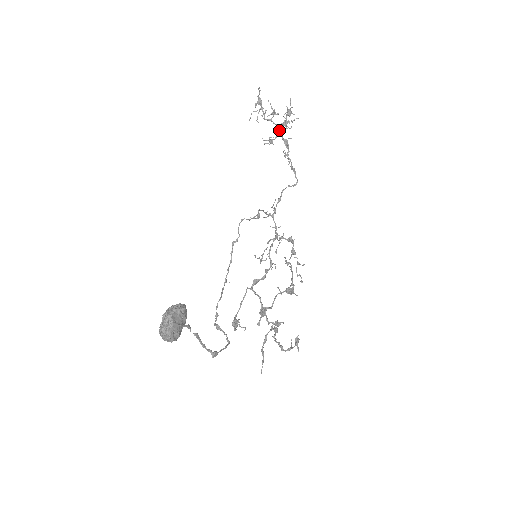
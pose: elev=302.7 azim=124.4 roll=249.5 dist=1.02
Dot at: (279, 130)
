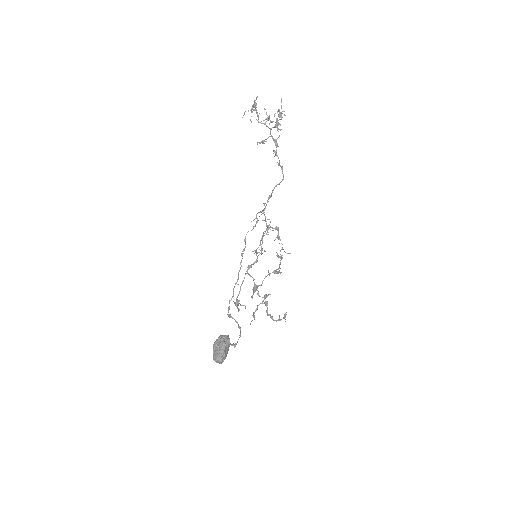
Dot at: occluded
